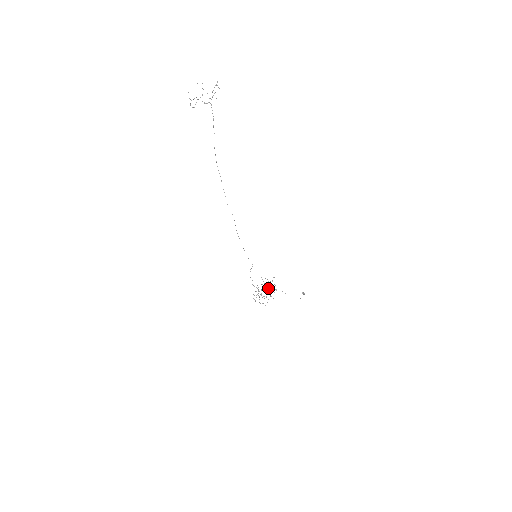
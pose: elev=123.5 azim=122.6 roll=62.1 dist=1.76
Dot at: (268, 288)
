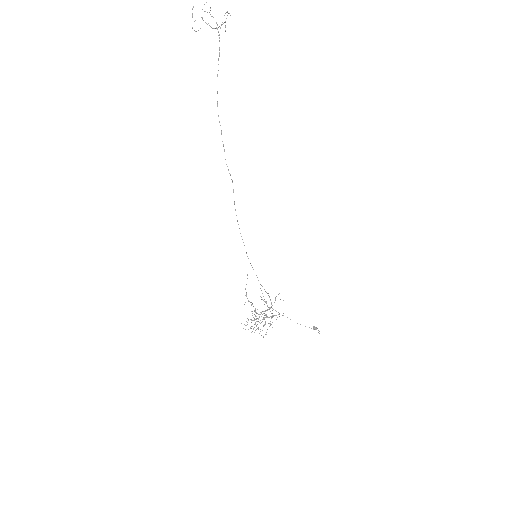
Dot at: (269, 309)
